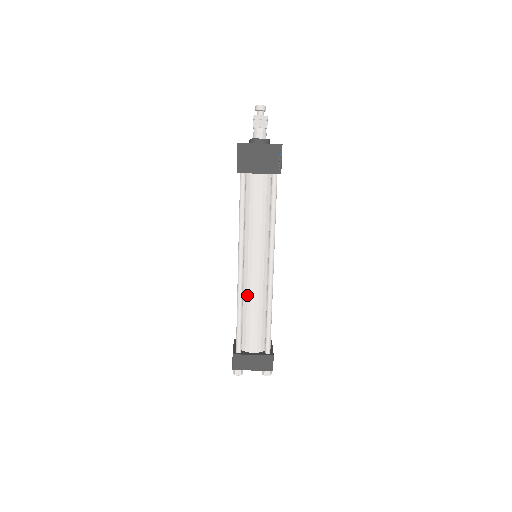
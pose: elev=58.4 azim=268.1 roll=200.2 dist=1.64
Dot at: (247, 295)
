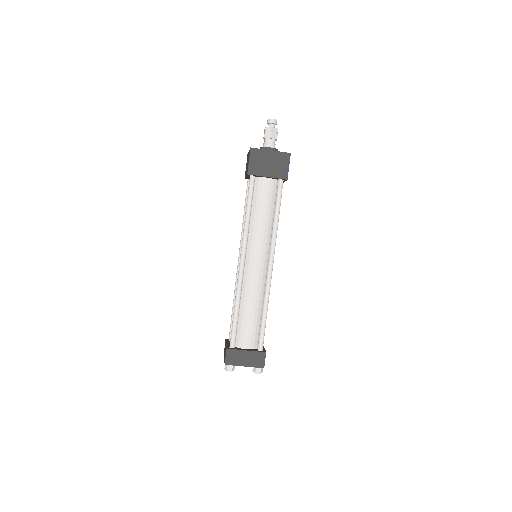
Dot at: (245, 291)
